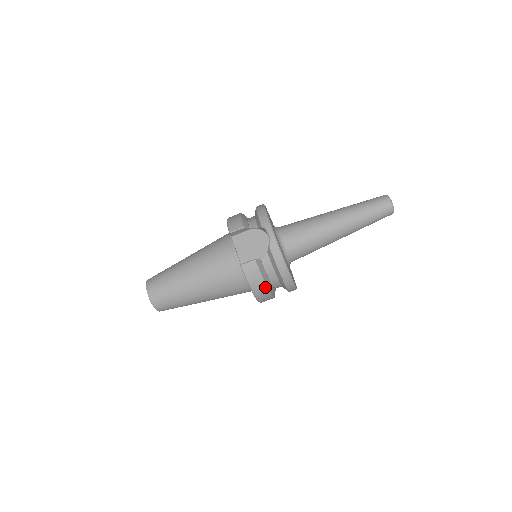
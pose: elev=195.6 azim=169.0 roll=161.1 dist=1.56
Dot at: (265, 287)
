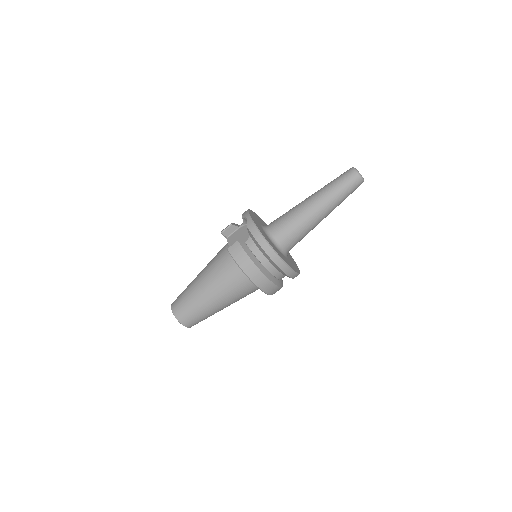
Dot at: (253, 264)
